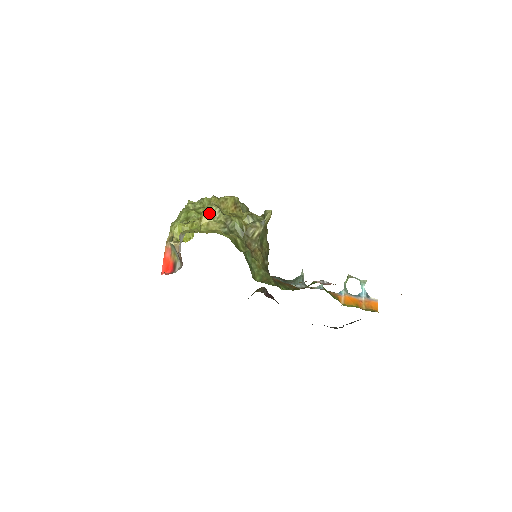
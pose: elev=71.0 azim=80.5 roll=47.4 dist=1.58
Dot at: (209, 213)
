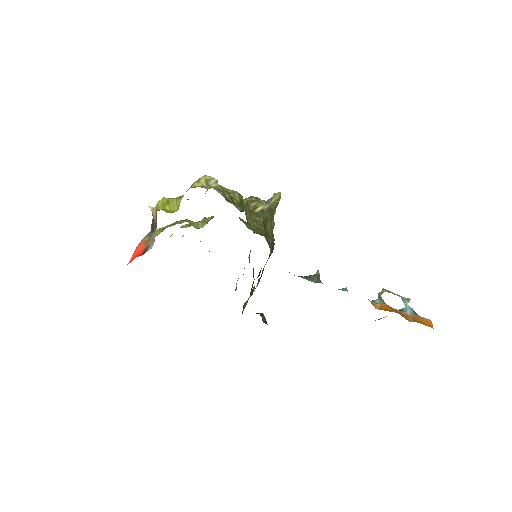
Dot at: (204, 179)
